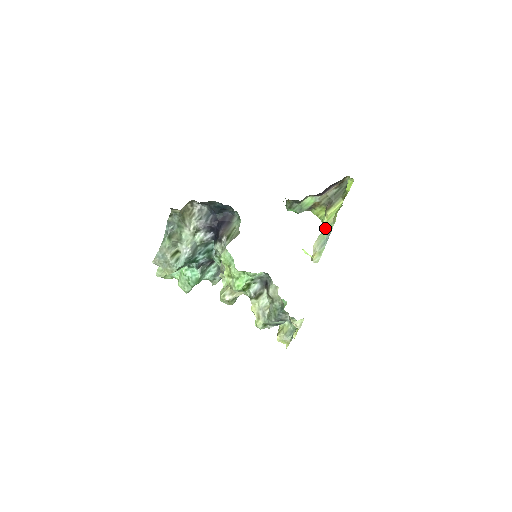
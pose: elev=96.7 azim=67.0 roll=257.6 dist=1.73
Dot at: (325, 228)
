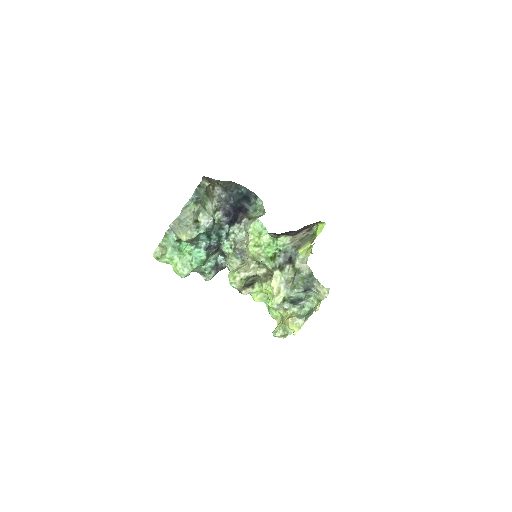
Dot at: occluded
